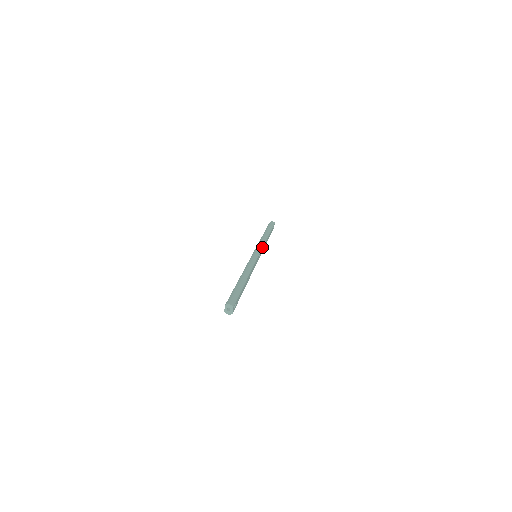
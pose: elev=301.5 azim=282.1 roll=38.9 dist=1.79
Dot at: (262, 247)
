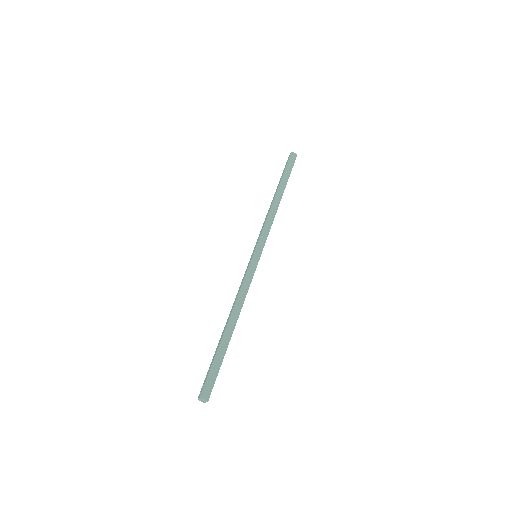
Dot at: (267, 236)
